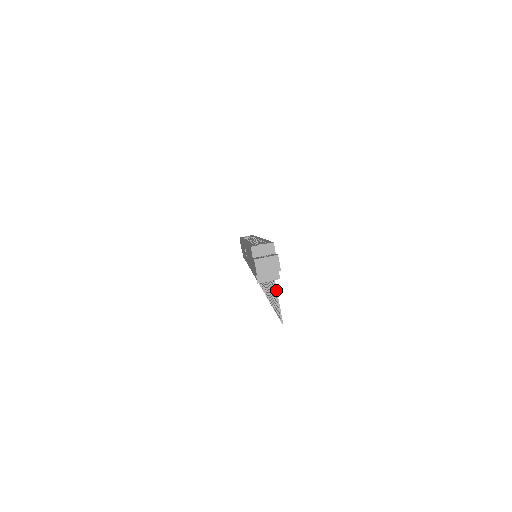
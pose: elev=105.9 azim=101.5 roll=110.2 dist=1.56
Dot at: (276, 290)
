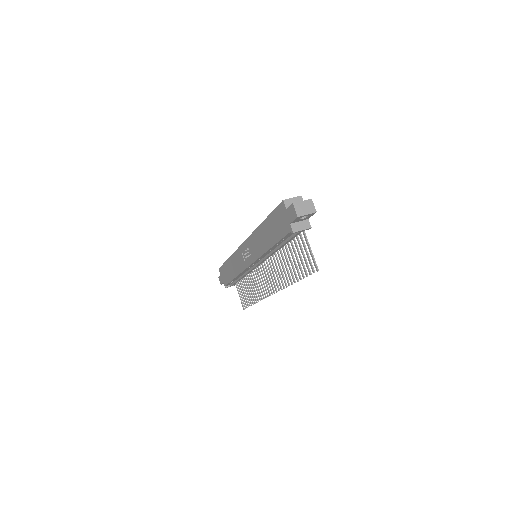
Dot at: occluded
